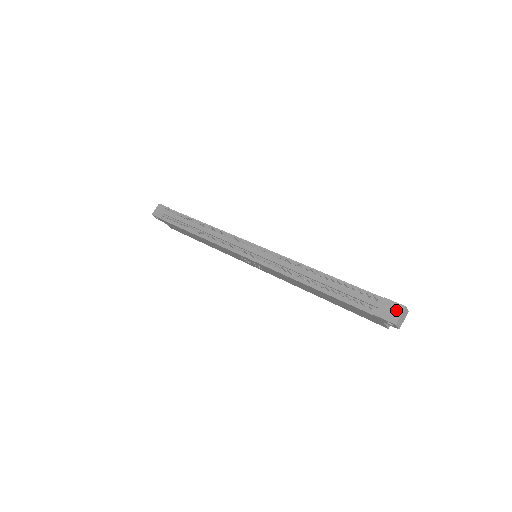
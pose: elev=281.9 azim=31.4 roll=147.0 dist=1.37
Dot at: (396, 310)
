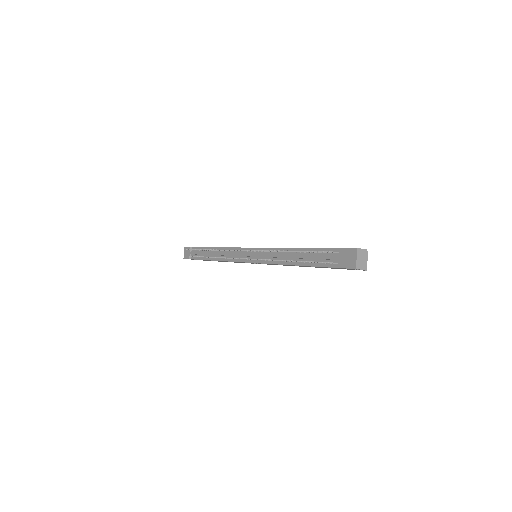
Dot at: (352, 255)
